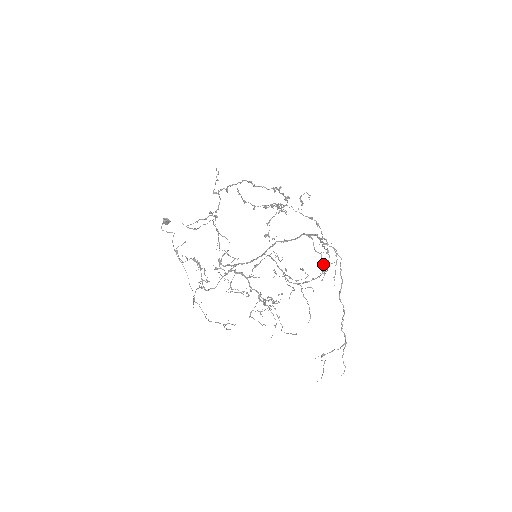
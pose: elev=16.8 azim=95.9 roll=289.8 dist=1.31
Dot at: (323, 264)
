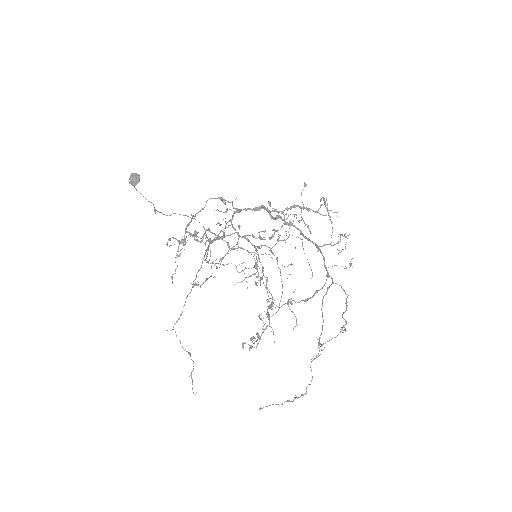
Dot at: occluded
